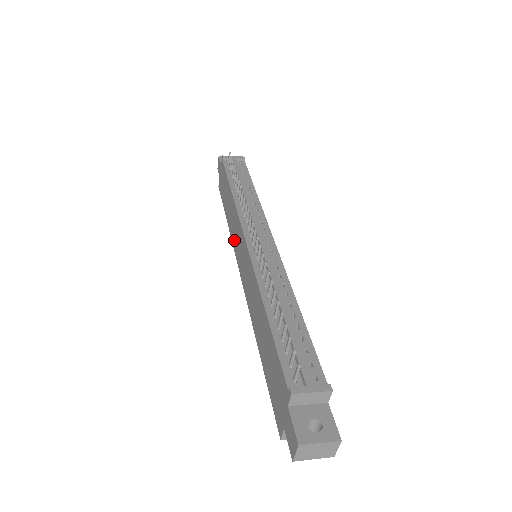
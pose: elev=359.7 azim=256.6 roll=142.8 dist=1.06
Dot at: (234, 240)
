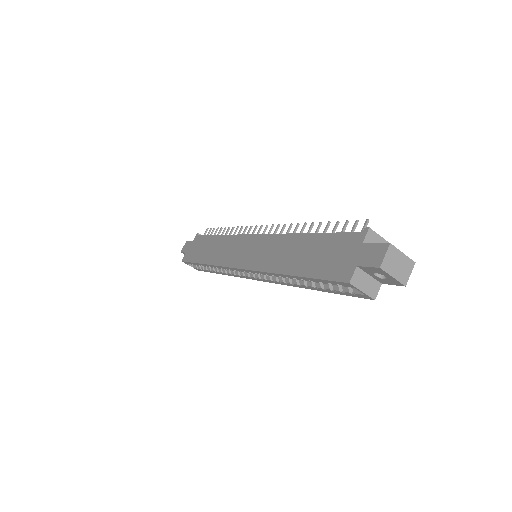
Dot at: (224, 258)
